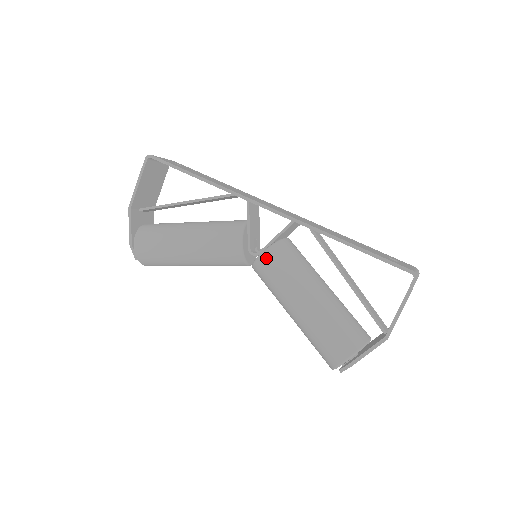
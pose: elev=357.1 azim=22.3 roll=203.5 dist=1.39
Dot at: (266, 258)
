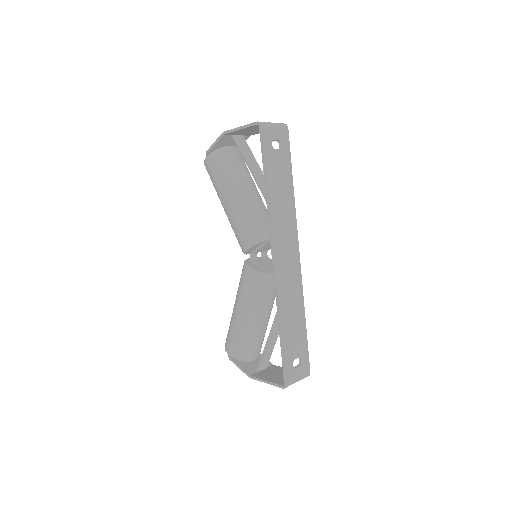
Dot at: (248, 274)
